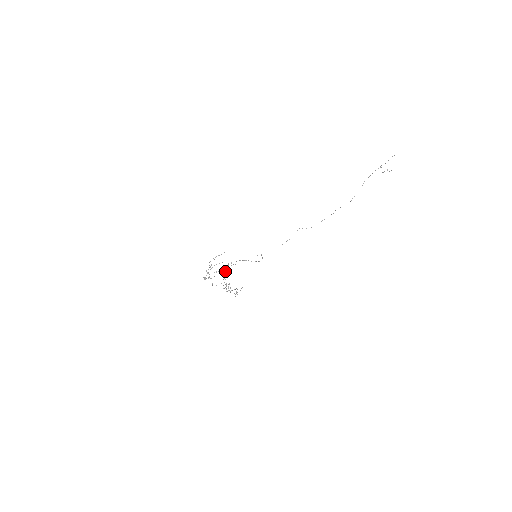
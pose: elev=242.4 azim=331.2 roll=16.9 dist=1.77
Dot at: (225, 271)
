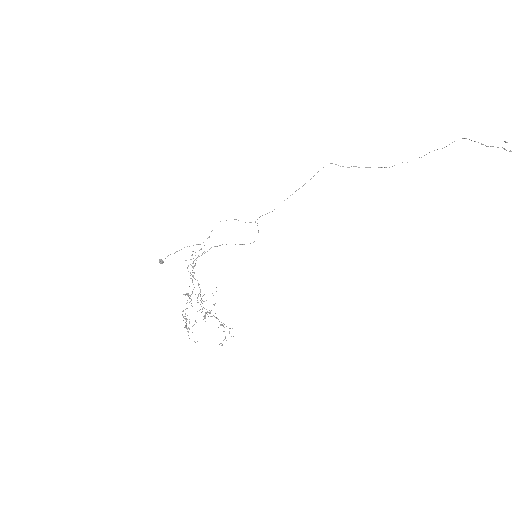
Dot at: occluded
